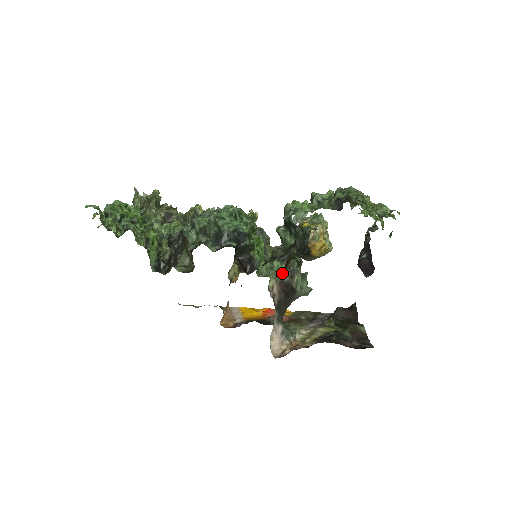
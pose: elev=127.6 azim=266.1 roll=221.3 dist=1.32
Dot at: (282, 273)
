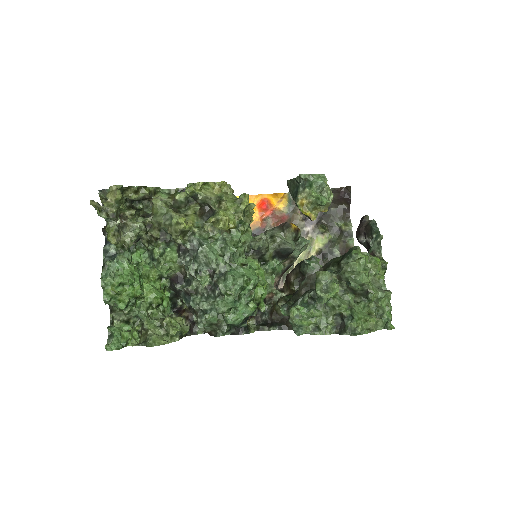
Dot at: (282, 264)
